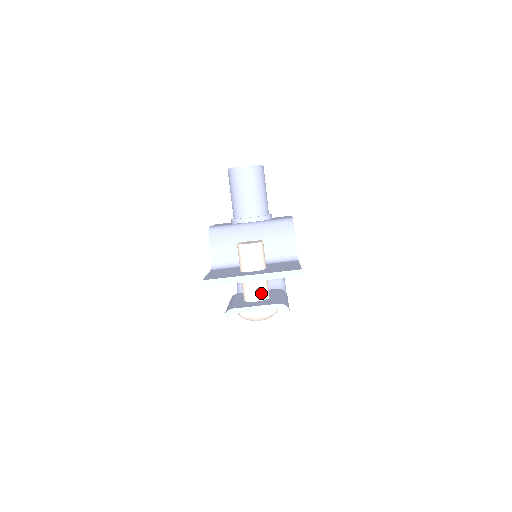
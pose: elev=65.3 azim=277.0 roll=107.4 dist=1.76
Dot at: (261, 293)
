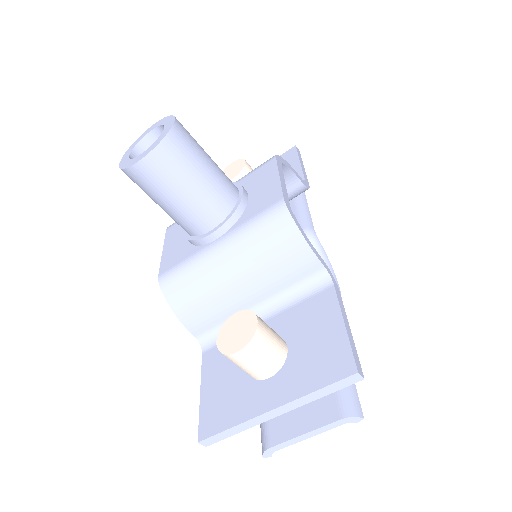
Dot at: occluded
